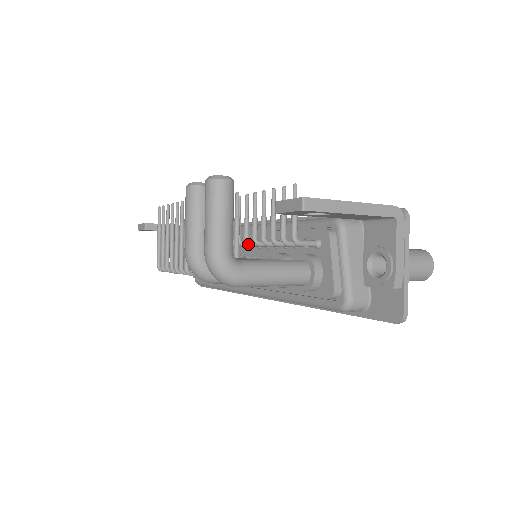
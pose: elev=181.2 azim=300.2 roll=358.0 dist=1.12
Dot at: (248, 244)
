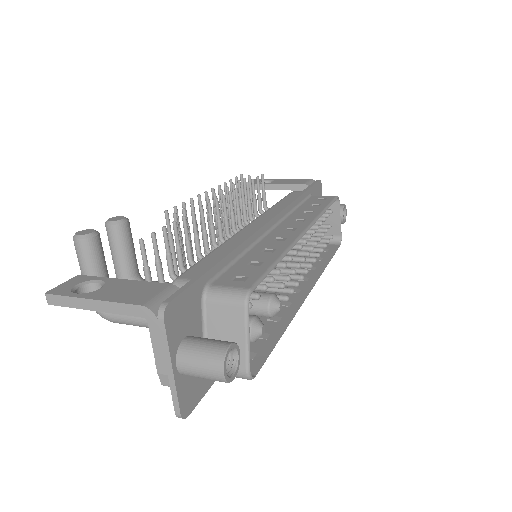
Dot at: occluded
